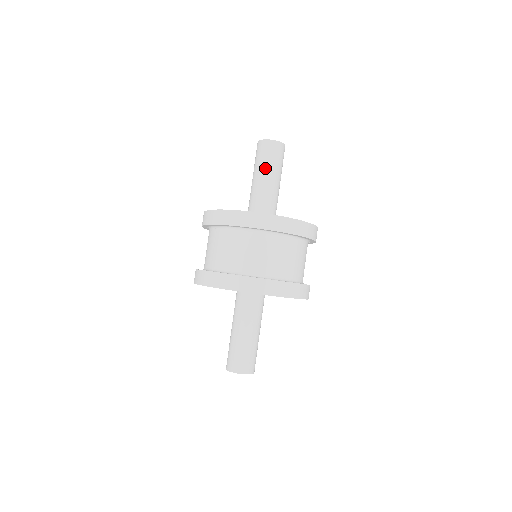
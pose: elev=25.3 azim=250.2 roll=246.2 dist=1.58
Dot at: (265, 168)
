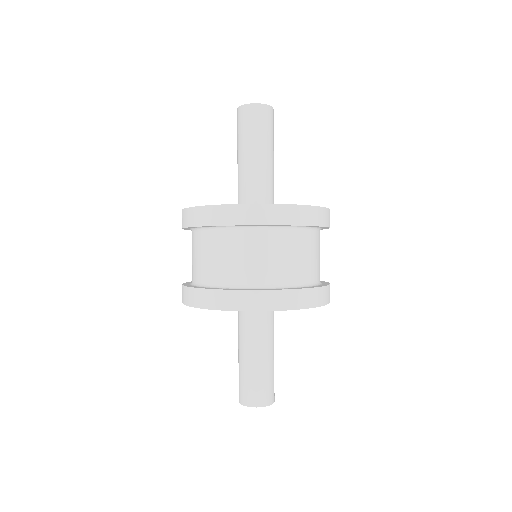
Dot at: (246, 142)
